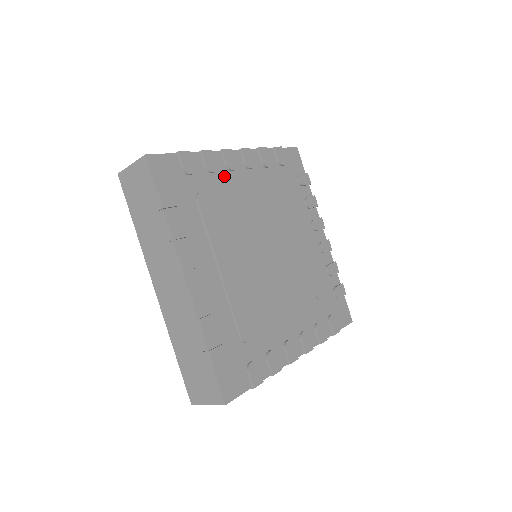
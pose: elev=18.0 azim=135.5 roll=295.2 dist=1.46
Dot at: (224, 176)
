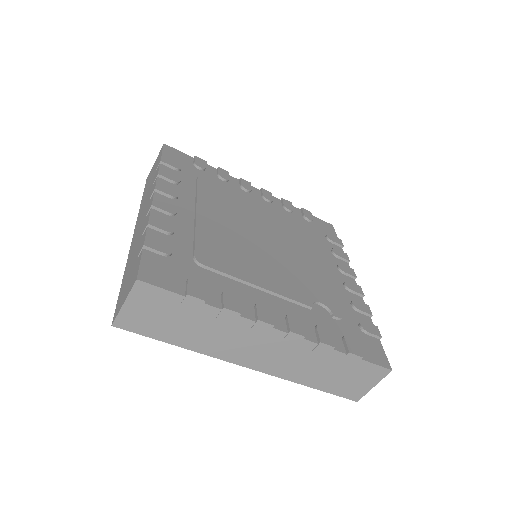
Dot at: (235, 189)
